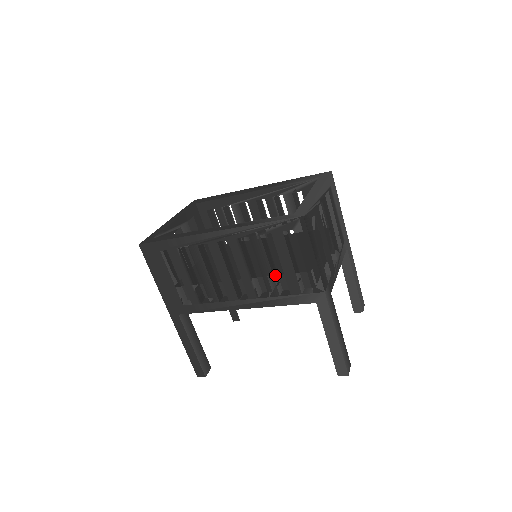
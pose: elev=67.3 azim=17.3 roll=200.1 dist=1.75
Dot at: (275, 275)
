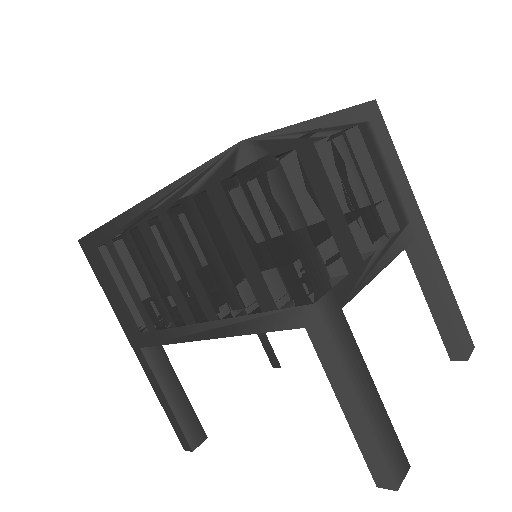
Dot at: (236, 275)
